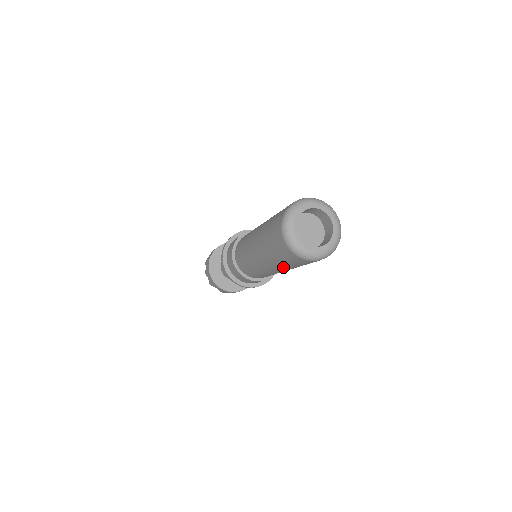
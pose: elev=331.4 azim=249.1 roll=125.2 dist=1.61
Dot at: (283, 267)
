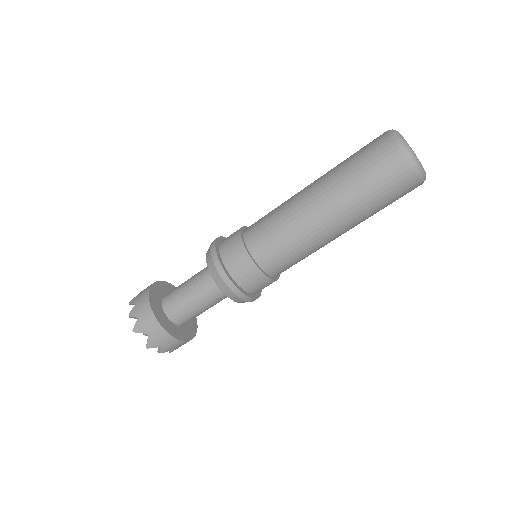
Dot at: (358, 207)
